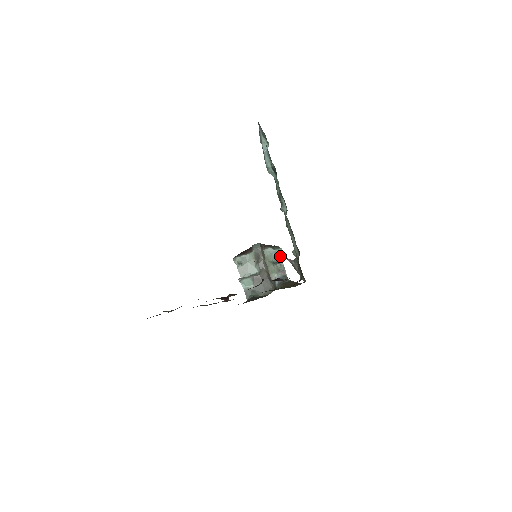
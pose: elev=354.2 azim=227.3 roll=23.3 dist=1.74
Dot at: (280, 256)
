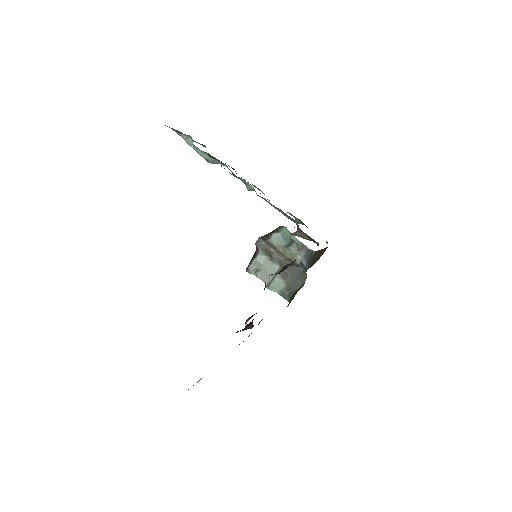
Dot at: (289, 234)
